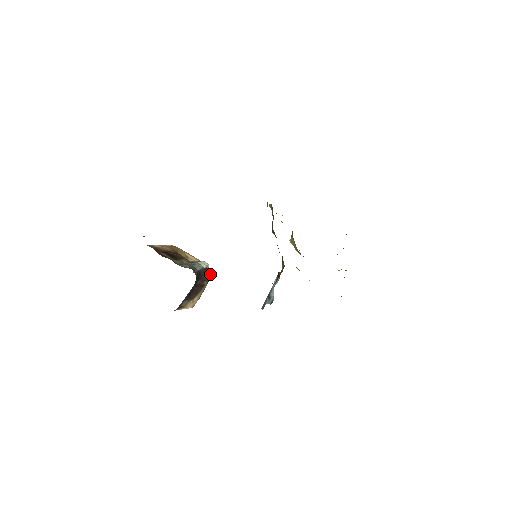
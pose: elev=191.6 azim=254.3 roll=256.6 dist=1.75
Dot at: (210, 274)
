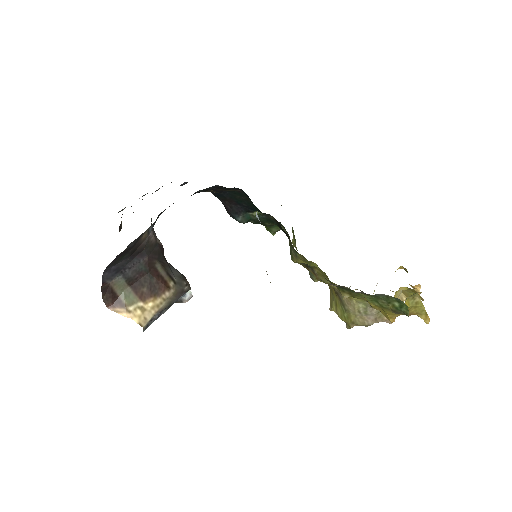
Dot at: (185, 285)
